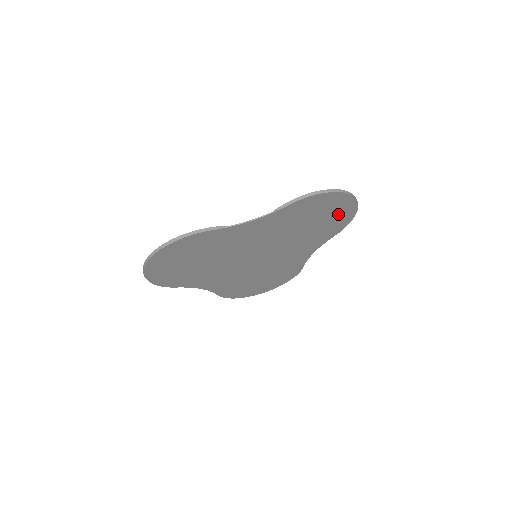
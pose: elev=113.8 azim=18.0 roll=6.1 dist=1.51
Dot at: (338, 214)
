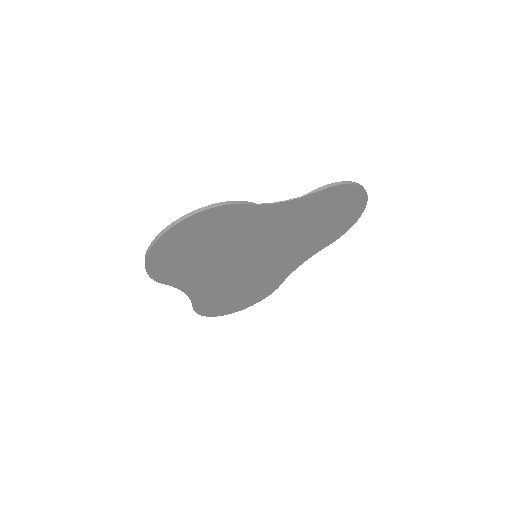
Dot at: (345, 217)
